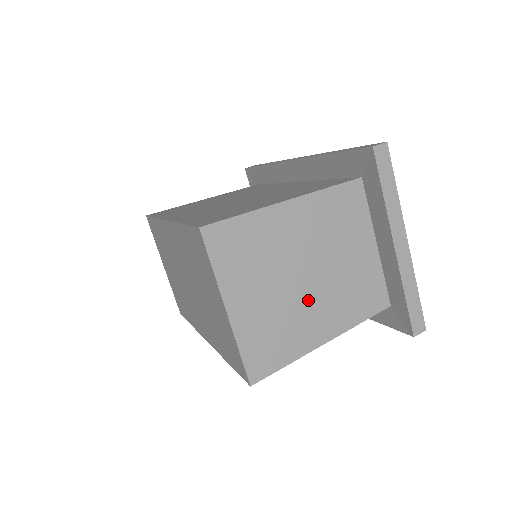
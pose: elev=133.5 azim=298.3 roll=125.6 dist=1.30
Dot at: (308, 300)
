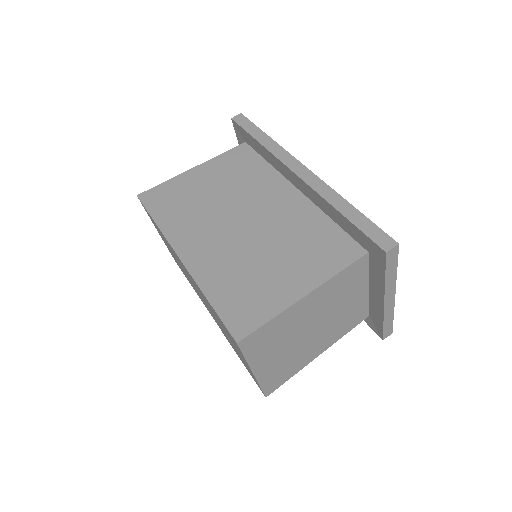
Dot at: (311, 341)
